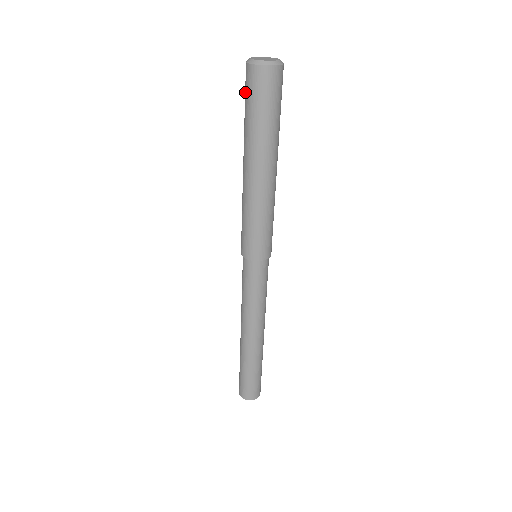
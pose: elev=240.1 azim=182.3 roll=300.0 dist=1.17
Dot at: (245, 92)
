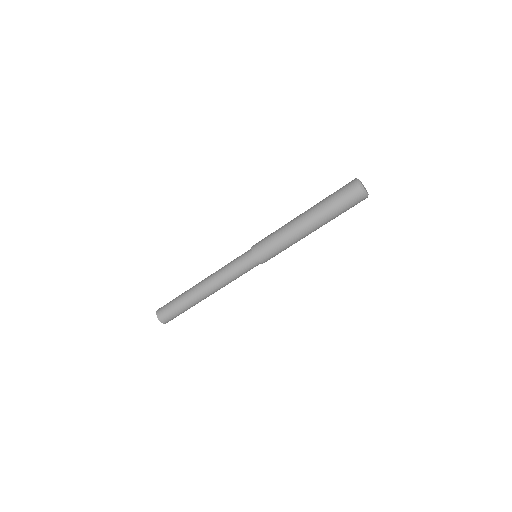
Dot at: occluded
